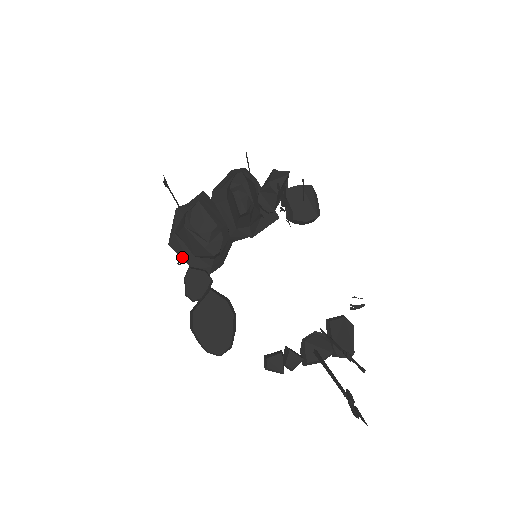
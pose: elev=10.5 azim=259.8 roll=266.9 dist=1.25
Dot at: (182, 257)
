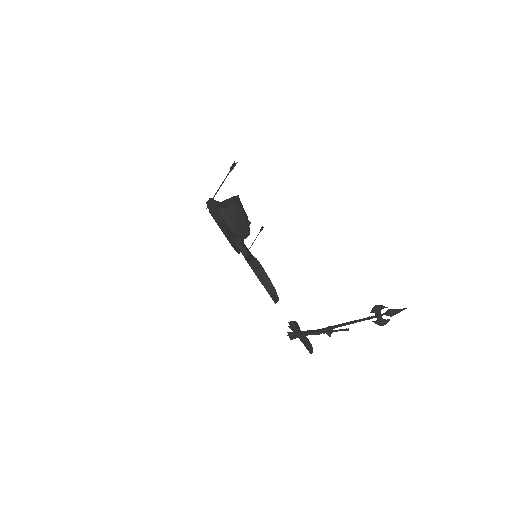
Dot at: occluded
